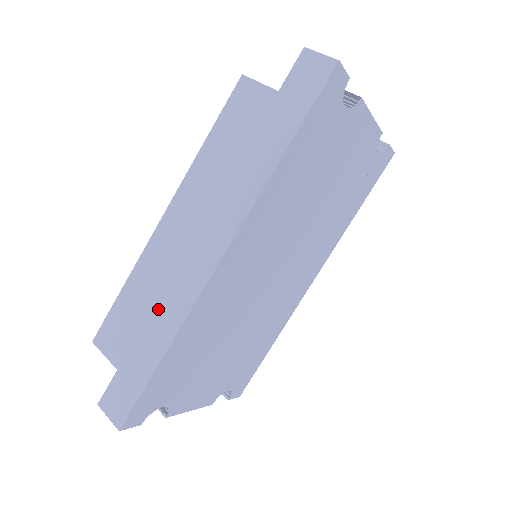
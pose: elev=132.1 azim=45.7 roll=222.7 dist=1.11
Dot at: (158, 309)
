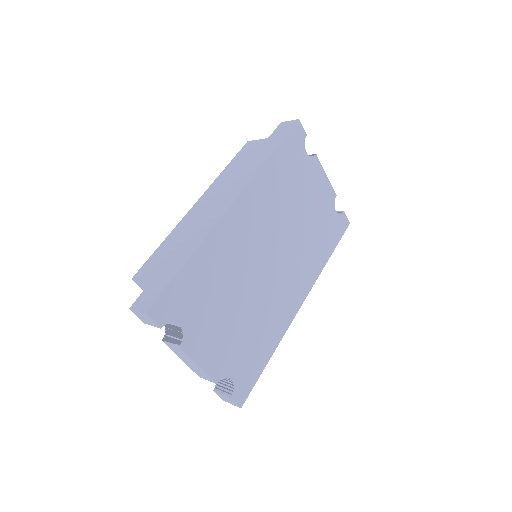
Dot at: (188, 240)
